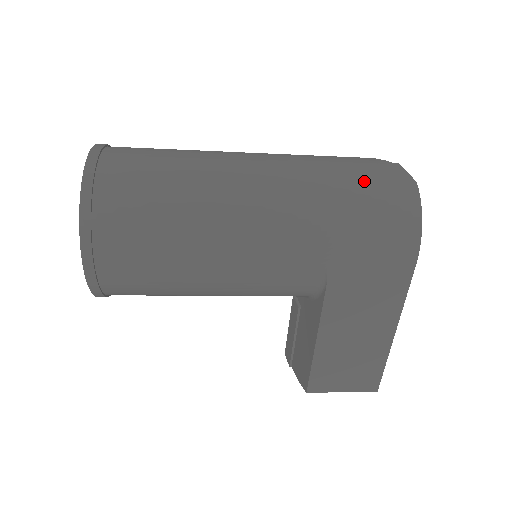
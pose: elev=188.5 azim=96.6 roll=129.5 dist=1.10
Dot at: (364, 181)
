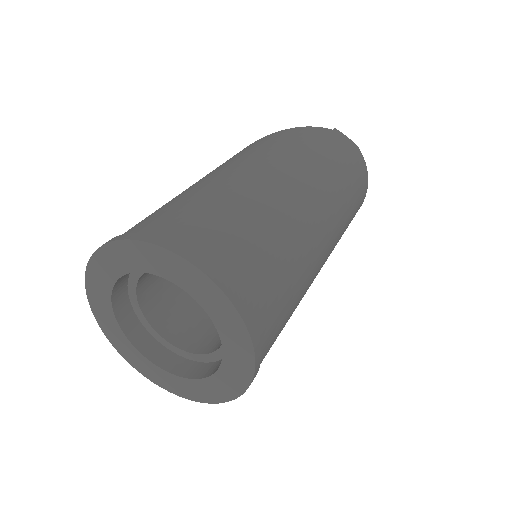
Dot at: (345, 163)
